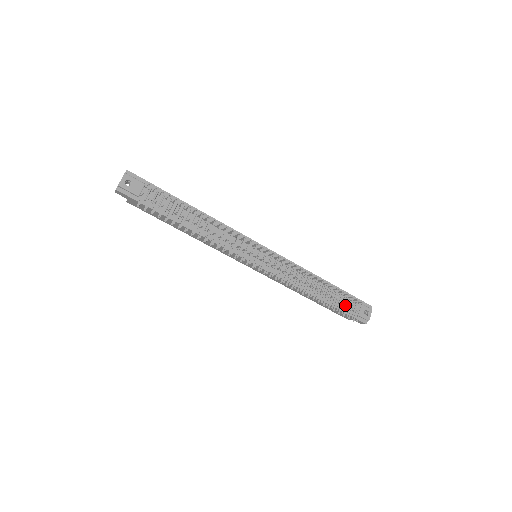
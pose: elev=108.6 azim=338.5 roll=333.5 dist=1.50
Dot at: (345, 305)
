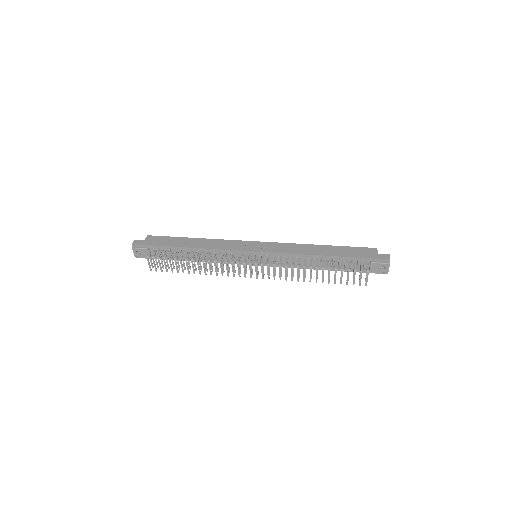
Dot at: (348, 278)
